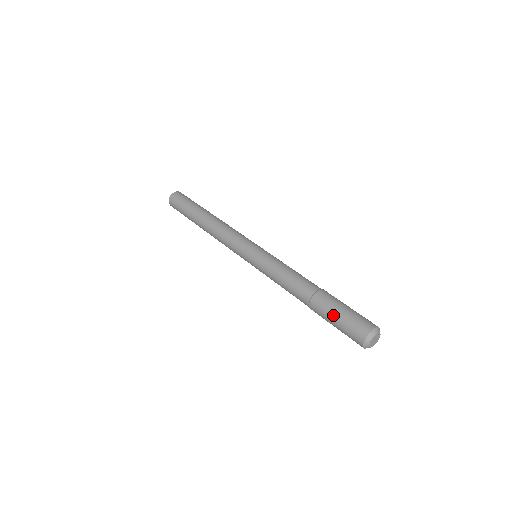
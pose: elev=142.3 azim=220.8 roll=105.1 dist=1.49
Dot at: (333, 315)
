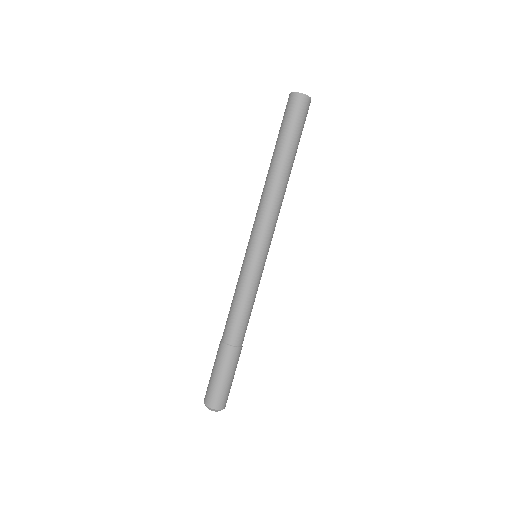
Dot at: (219, 372)
